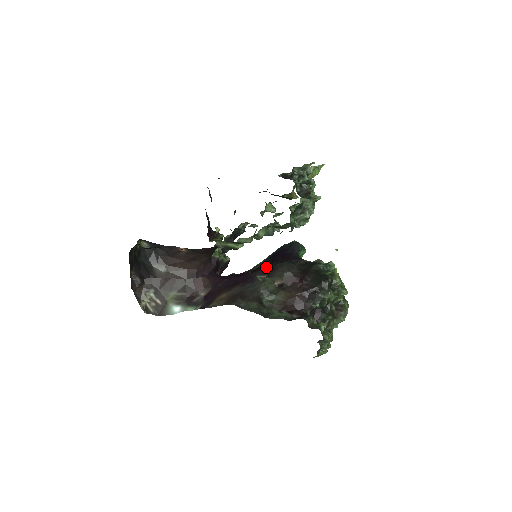
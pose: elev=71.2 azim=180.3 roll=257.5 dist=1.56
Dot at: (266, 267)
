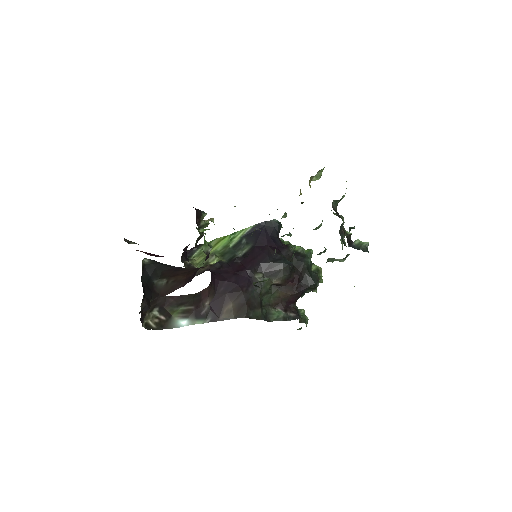
Dot at: (261, 263)
